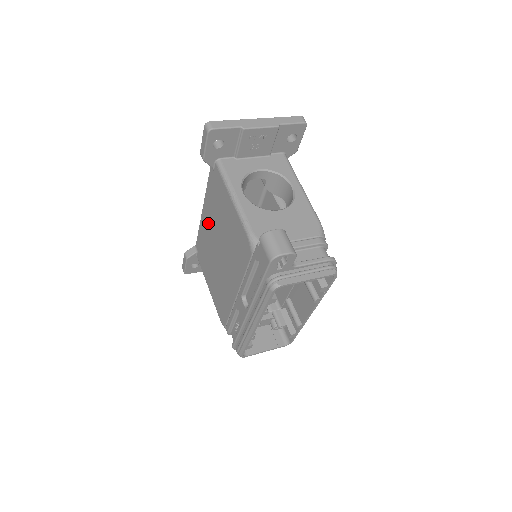
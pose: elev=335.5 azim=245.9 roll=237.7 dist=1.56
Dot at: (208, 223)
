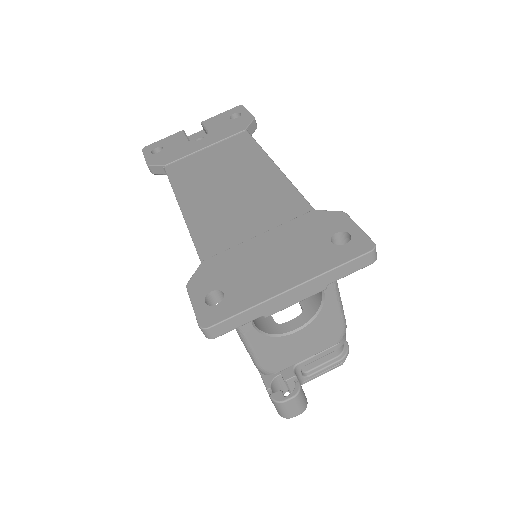
Dot at: occluded
